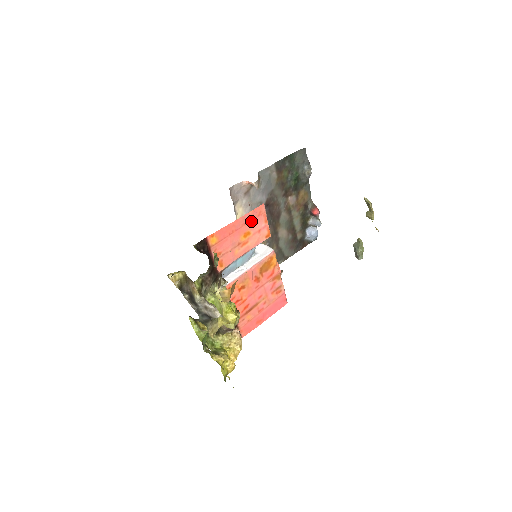
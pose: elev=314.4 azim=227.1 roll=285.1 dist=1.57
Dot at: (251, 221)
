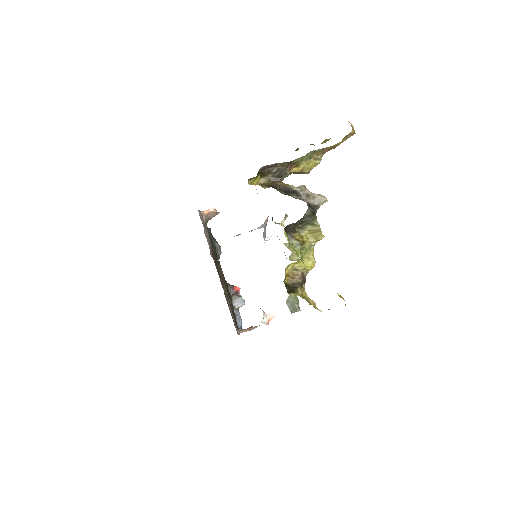
Dot at: occluded
